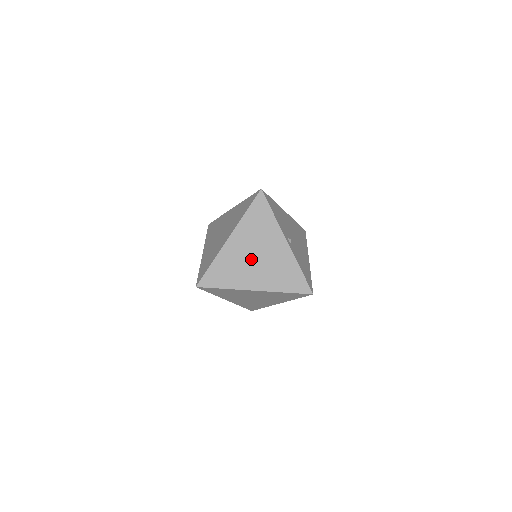
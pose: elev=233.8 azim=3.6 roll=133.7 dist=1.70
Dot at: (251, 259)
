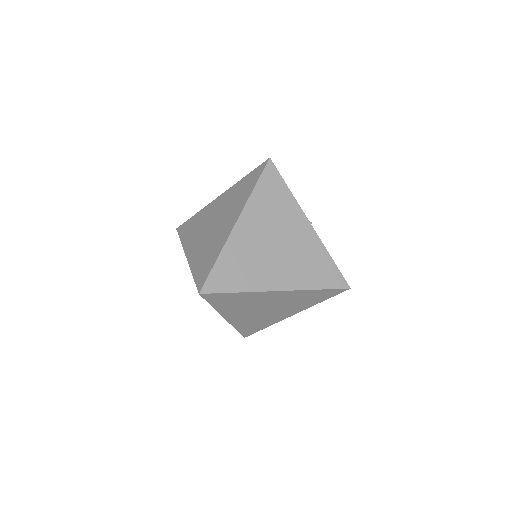
Dot at: (269, 249)
